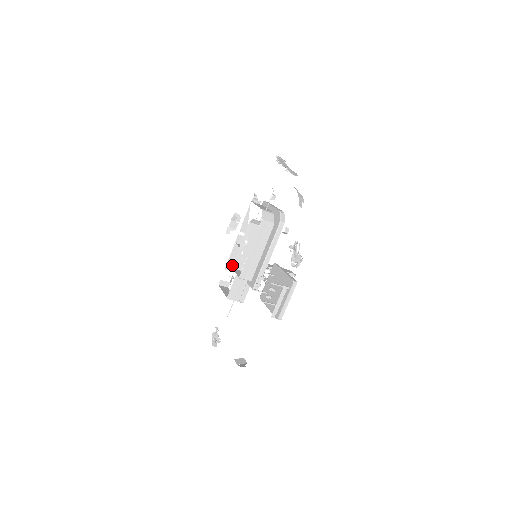
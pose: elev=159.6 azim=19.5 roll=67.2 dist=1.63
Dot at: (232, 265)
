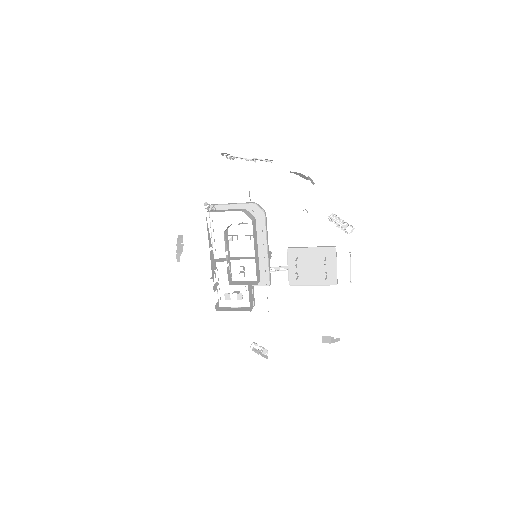
Dot at: occluded
